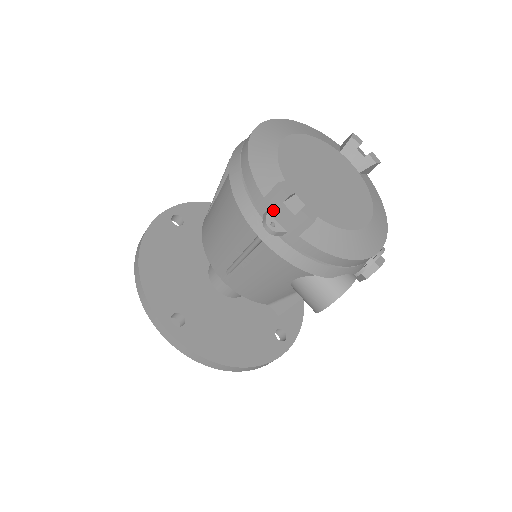
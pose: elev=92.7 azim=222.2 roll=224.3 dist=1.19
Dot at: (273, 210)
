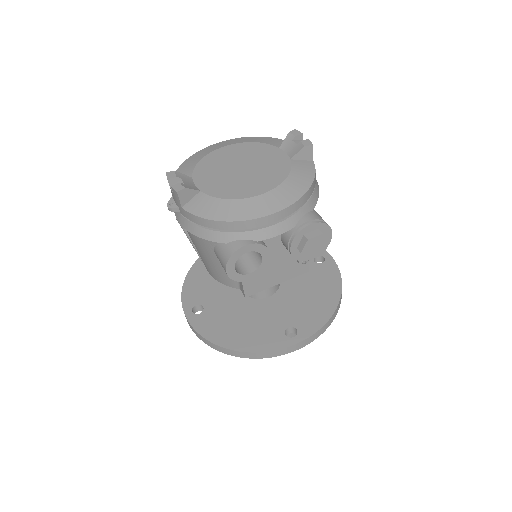
Dot at: occluded
